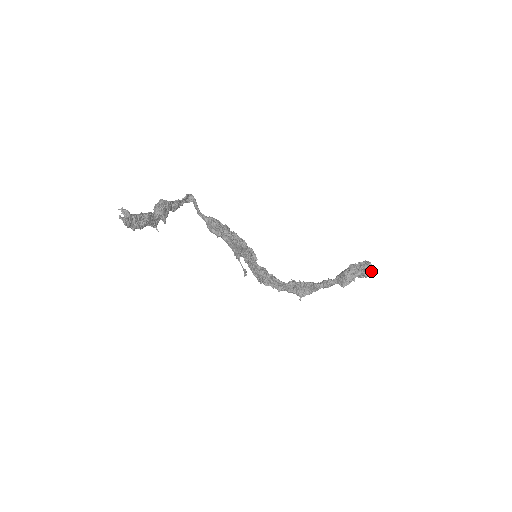
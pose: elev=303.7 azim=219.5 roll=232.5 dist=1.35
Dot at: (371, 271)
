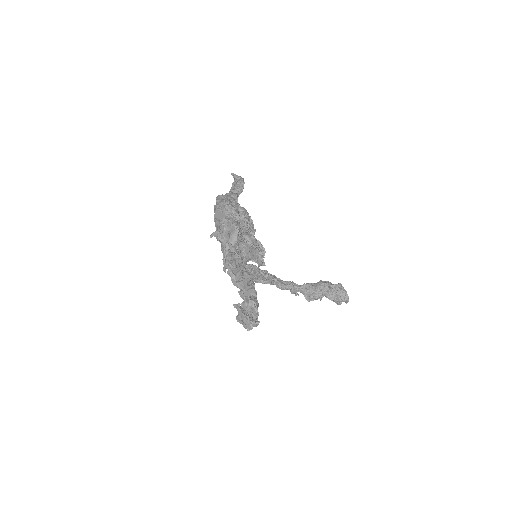
Dot at: (344, 301)
